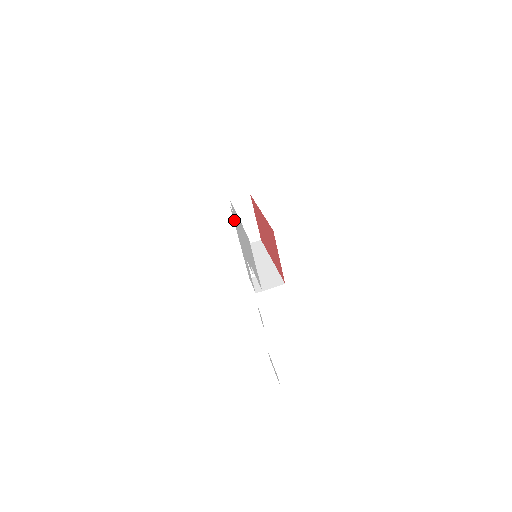
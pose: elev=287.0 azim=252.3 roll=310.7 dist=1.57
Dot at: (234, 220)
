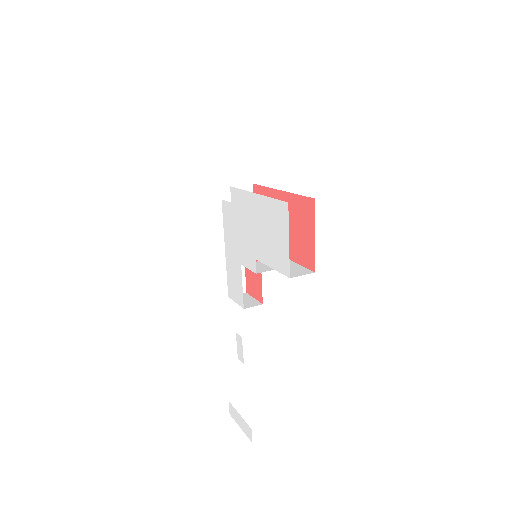
Dot at: (226, 216)
